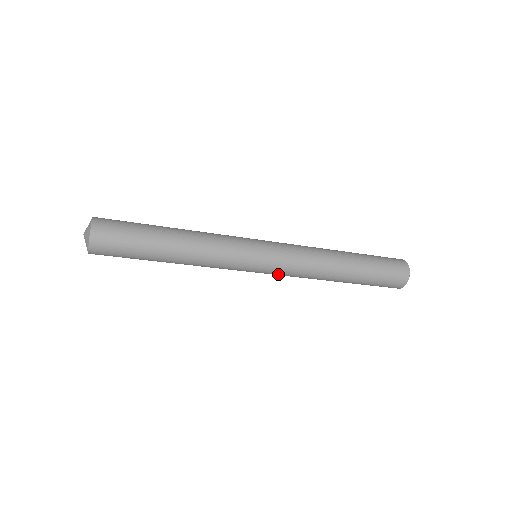
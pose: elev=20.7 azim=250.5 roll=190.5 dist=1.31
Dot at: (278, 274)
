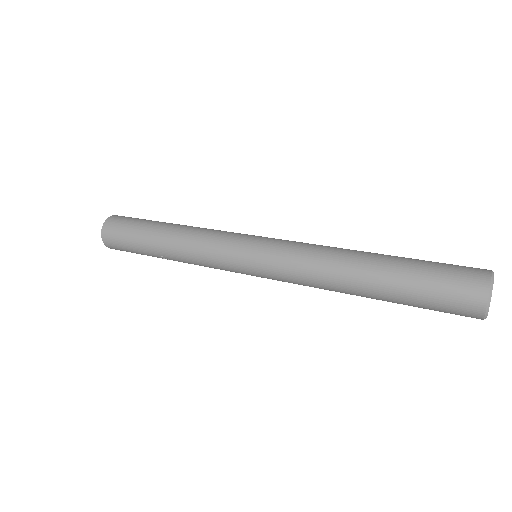
Dot at: (279, 280)
